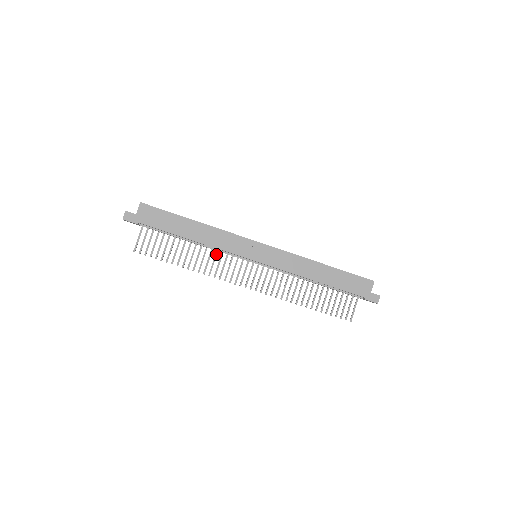
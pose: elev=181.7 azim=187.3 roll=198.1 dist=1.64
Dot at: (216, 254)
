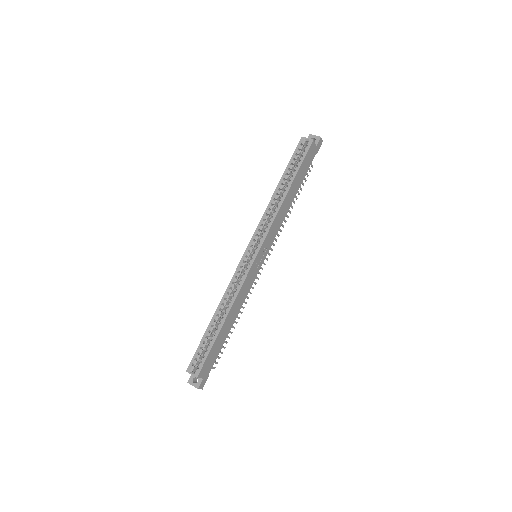
Dot at: occluded
